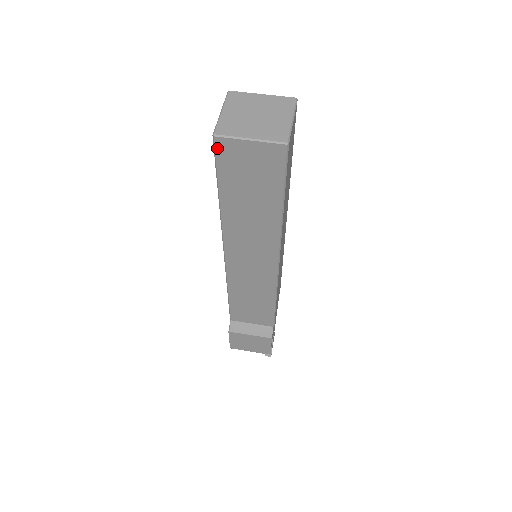
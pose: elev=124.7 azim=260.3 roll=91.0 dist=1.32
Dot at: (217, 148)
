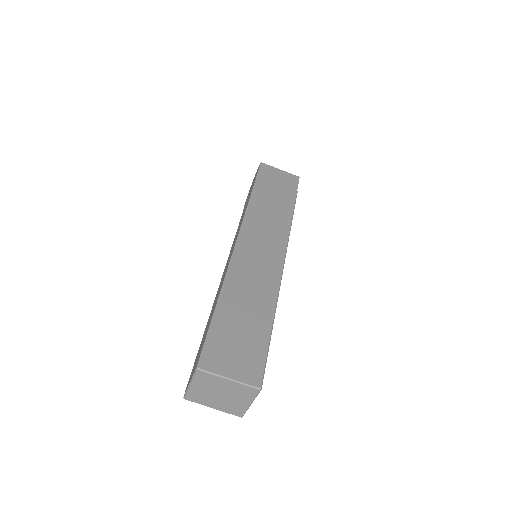
Dot at: occluded
